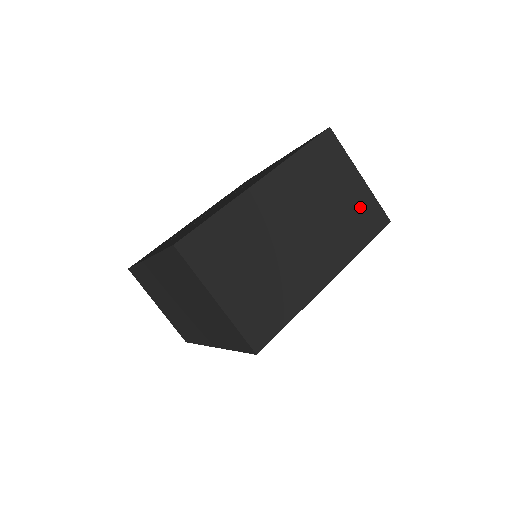
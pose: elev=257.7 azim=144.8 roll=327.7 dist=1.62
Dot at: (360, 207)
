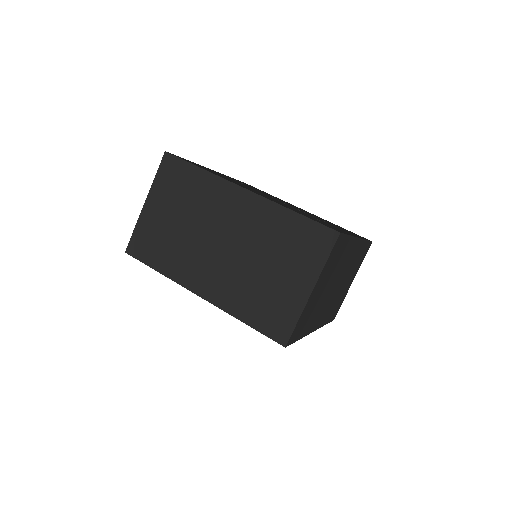
Dot at: (279, 303)
